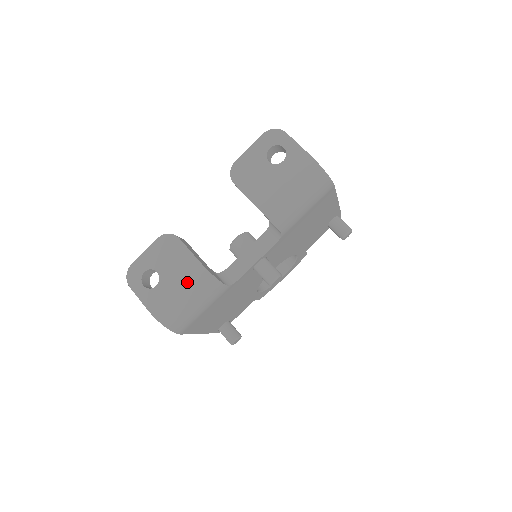
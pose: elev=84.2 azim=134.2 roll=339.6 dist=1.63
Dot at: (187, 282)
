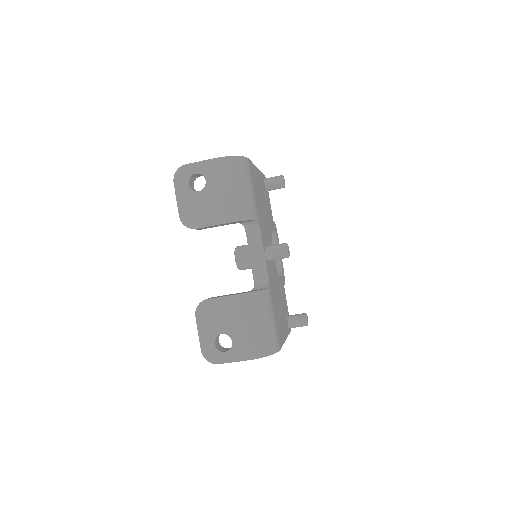
Dot at: (246, 315)
